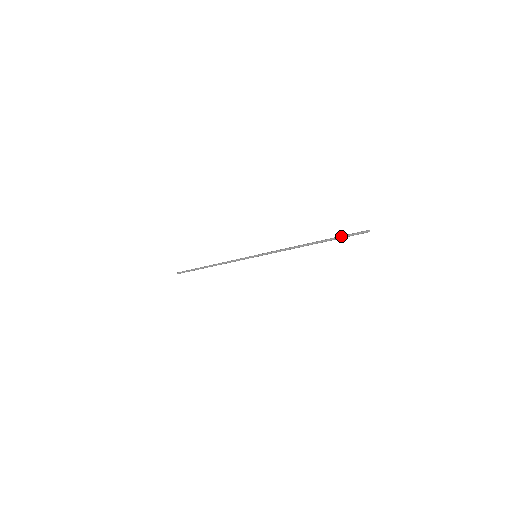
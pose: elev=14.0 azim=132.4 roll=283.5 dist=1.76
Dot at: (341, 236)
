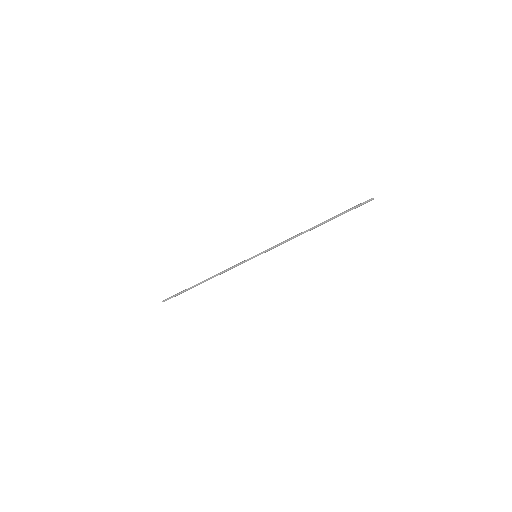
Dot at: (346, 211)
